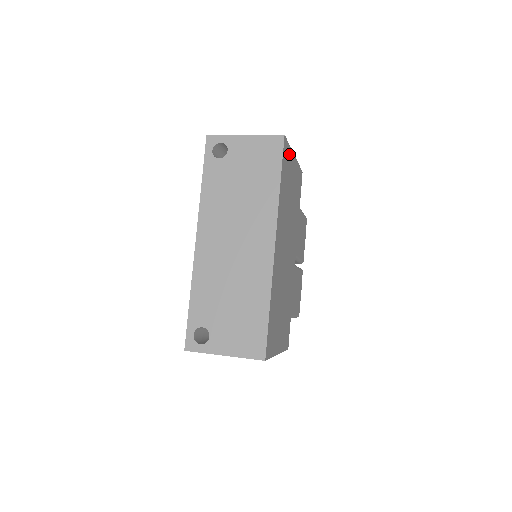
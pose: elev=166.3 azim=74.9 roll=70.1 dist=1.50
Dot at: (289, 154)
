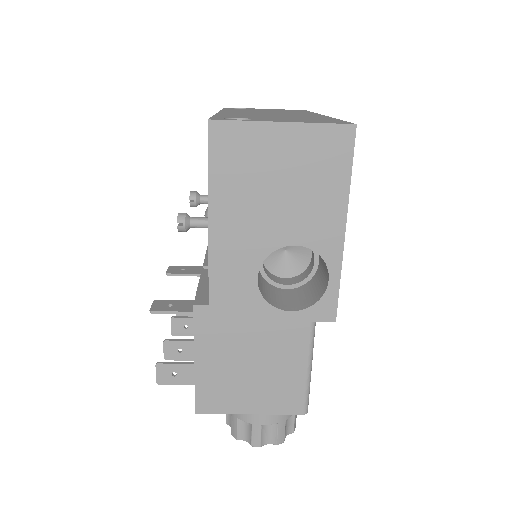
Dot at: occluded
